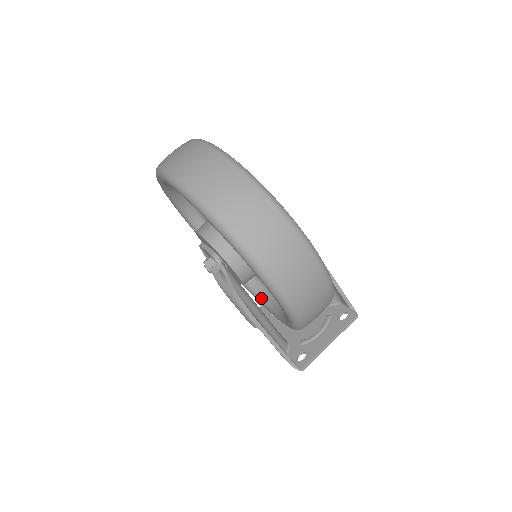
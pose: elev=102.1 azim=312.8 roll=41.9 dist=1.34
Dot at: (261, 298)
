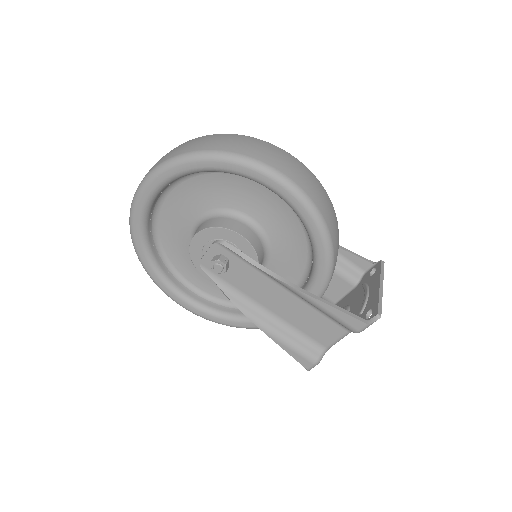
Dot at: occluded
